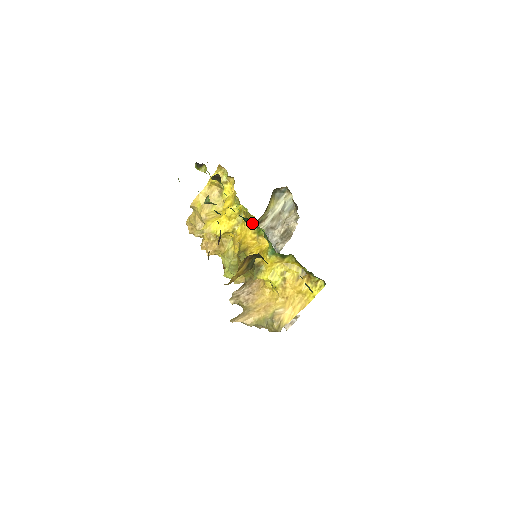
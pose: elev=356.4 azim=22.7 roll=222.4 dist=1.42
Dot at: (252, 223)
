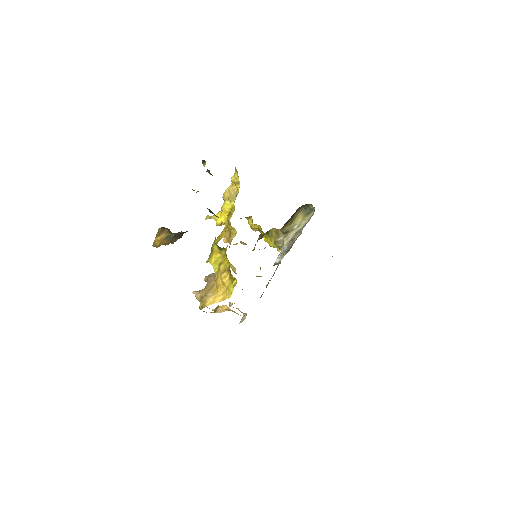
Dot at: occluded
